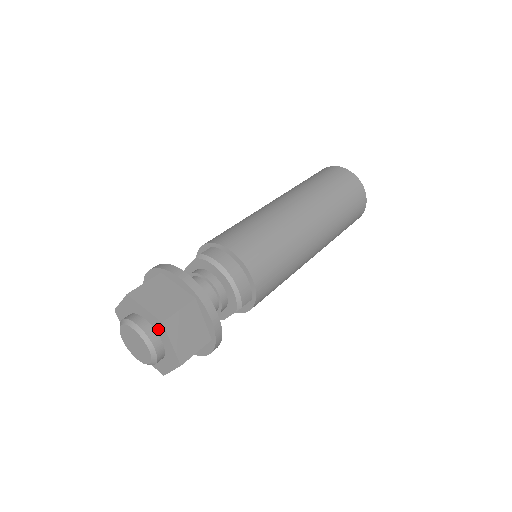
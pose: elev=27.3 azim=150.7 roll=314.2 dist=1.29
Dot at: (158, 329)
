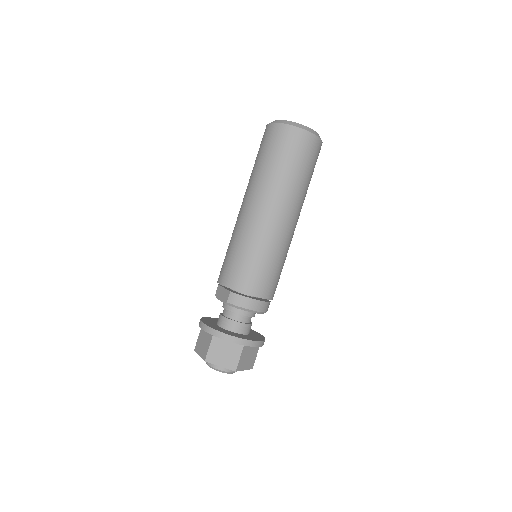
Dot at: occluded
